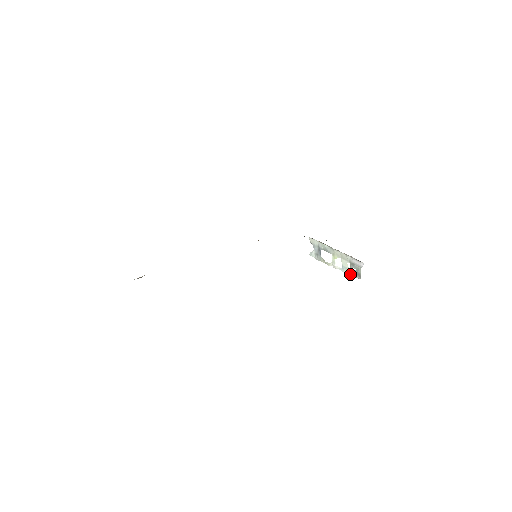
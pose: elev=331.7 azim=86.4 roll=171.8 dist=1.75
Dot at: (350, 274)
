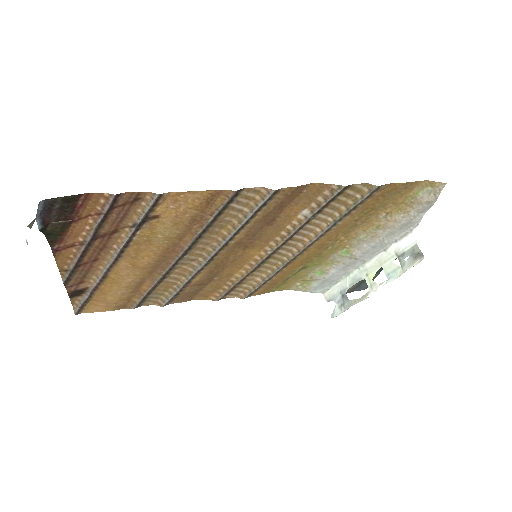
Dot at: (404, 270)
